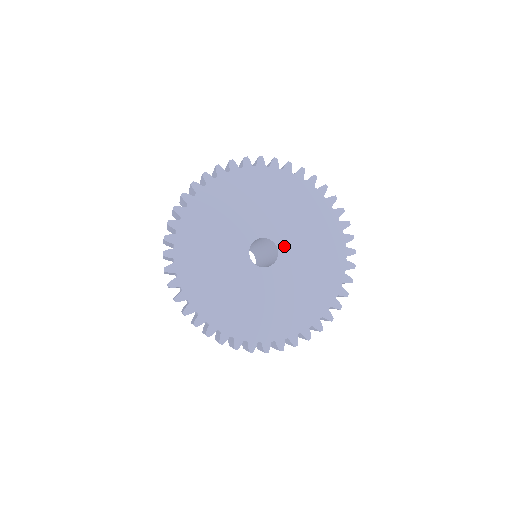
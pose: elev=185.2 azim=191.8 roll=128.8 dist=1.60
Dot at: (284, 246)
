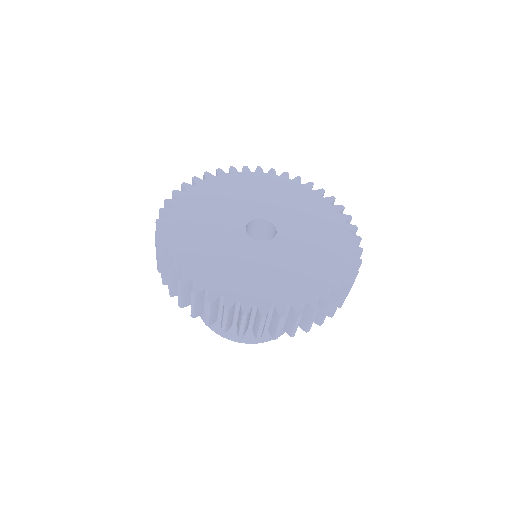
Dot at: (277, 220)
